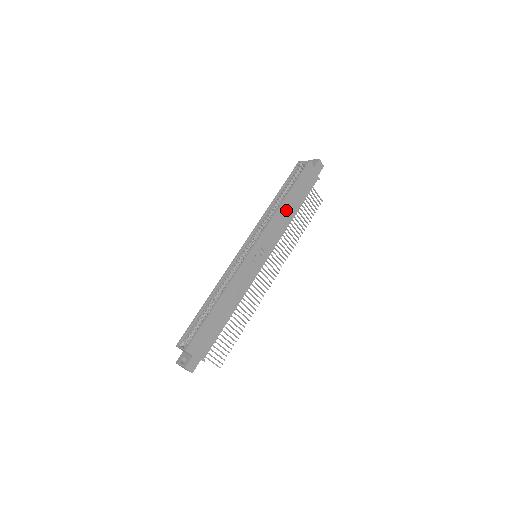
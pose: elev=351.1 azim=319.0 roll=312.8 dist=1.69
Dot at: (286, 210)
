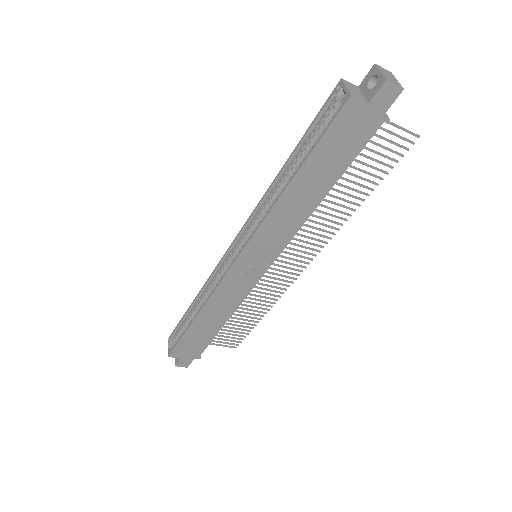
Dot at: (297, 199)
